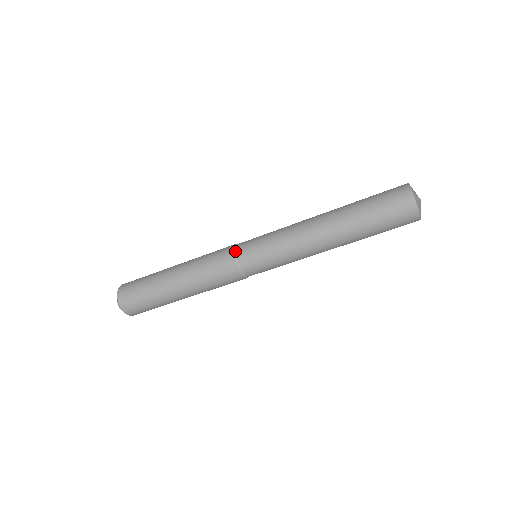
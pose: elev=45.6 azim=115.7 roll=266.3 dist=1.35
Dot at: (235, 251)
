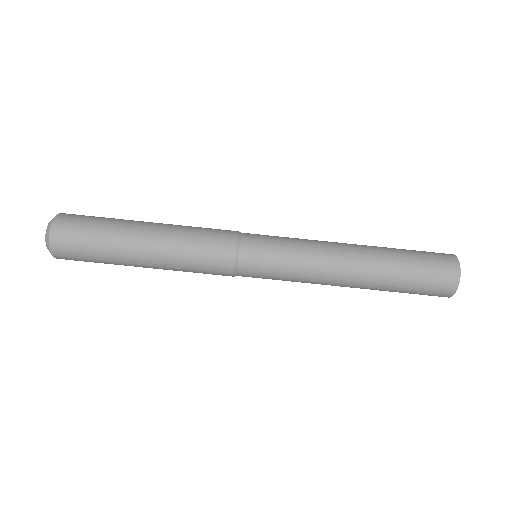
Dot at: occluded
